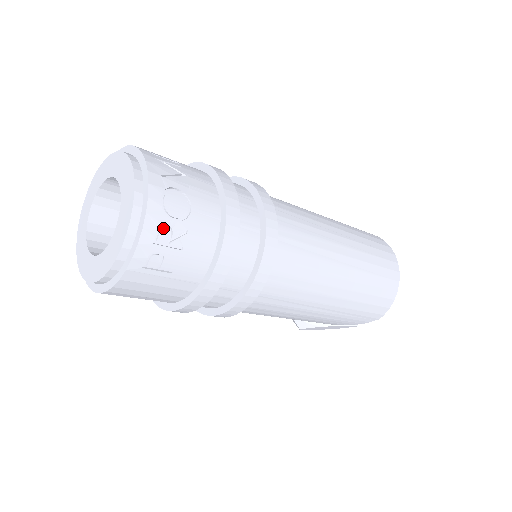
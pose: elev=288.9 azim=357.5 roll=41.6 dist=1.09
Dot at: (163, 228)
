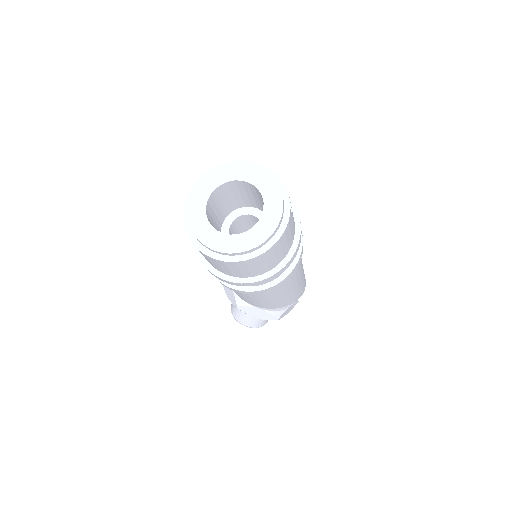
Dot at: occluded
